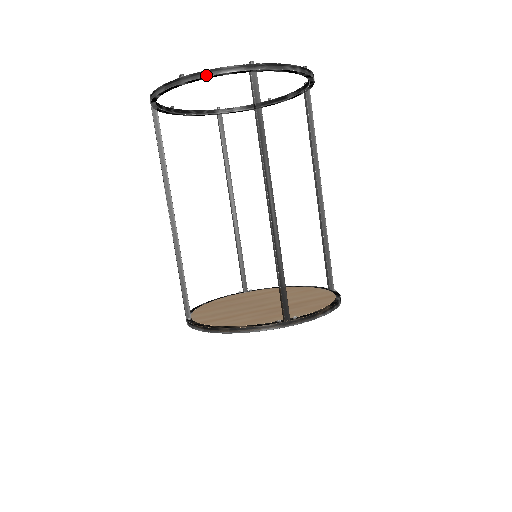
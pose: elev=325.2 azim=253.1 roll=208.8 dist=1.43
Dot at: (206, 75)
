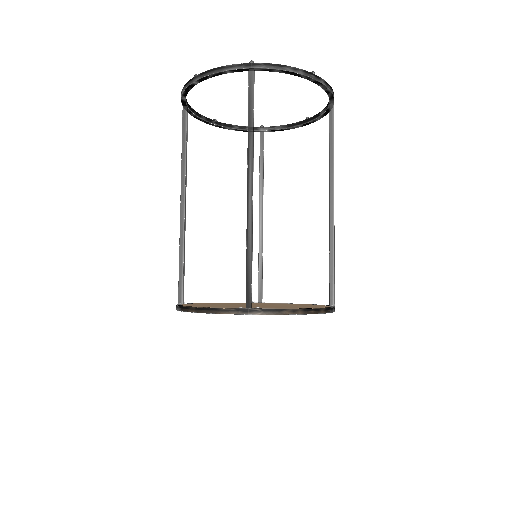
Dot at: (211, 73)
